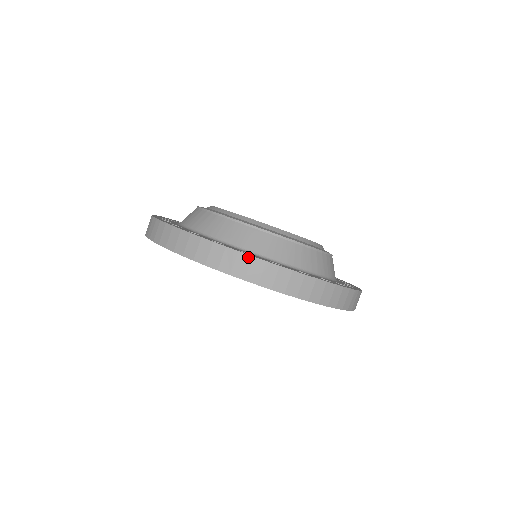
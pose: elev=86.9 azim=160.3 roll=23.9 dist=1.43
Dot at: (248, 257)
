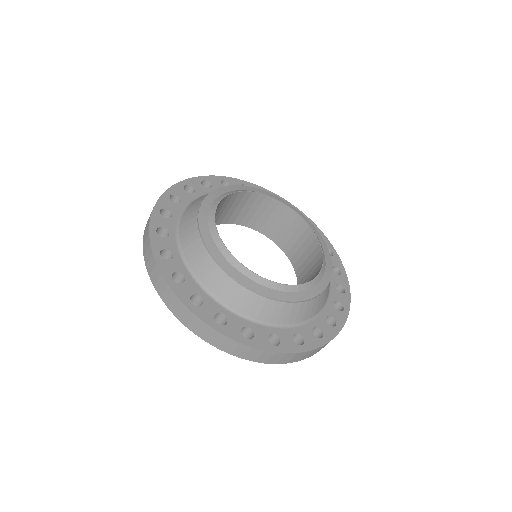
Dot at: (190, 312)
